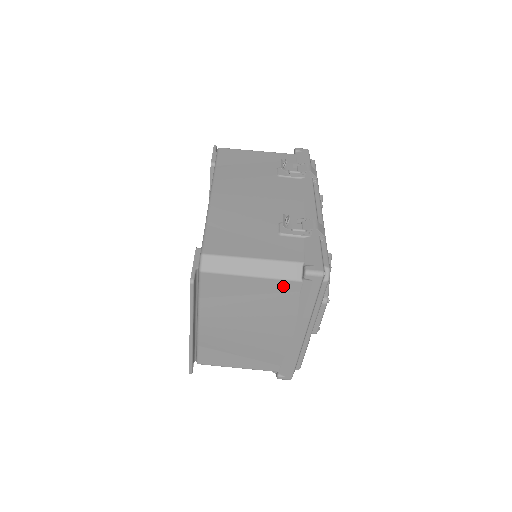
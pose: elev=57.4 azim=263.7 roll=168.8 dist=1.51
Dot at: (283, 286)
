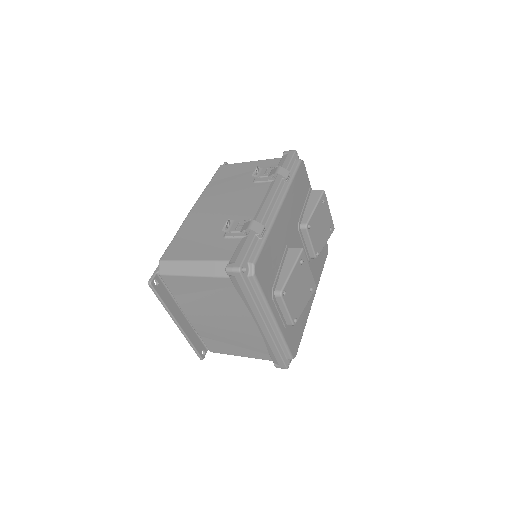
Dot at: (219, 282)
